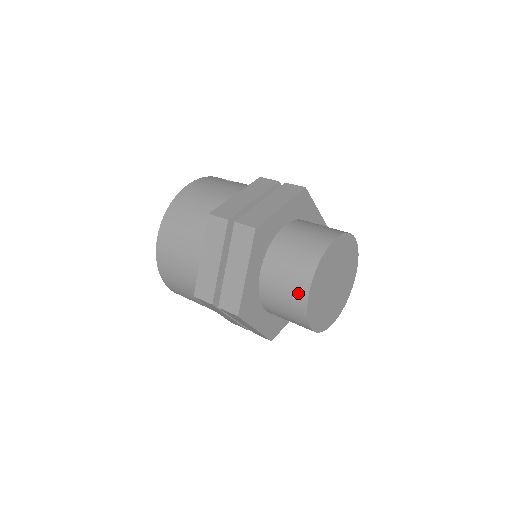
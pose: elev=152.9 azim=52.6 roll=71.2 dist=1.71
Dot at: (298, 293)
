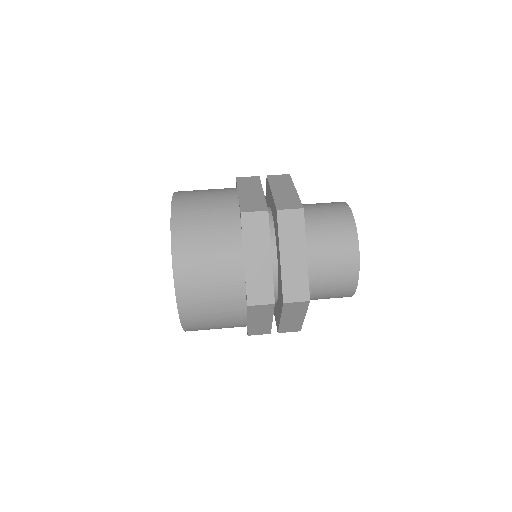
Dot at: (349, 258)
